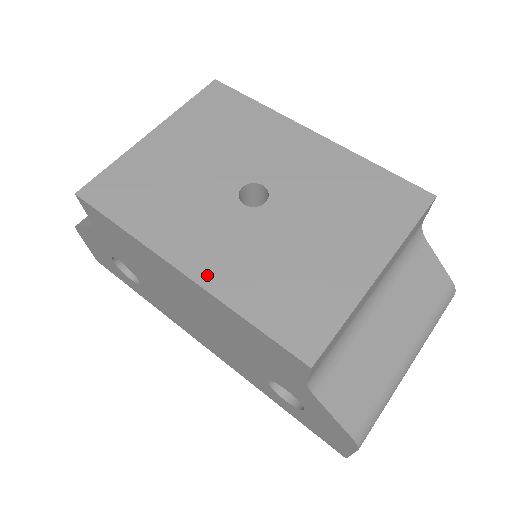
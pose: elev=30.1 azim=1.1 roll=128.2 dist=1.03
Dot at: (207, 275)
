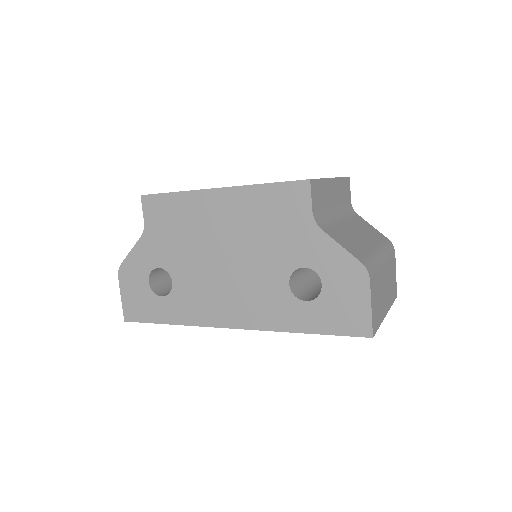
Dot at: occluded
